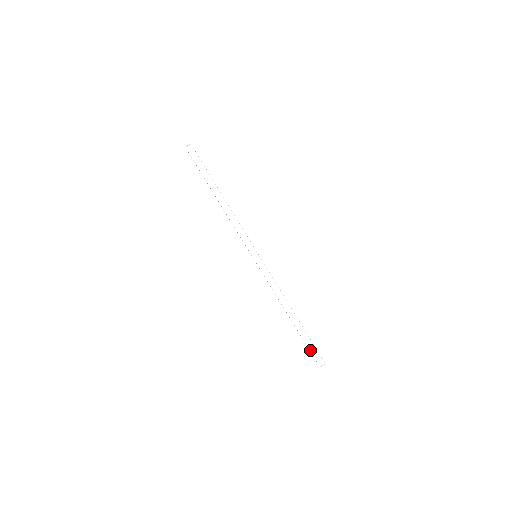
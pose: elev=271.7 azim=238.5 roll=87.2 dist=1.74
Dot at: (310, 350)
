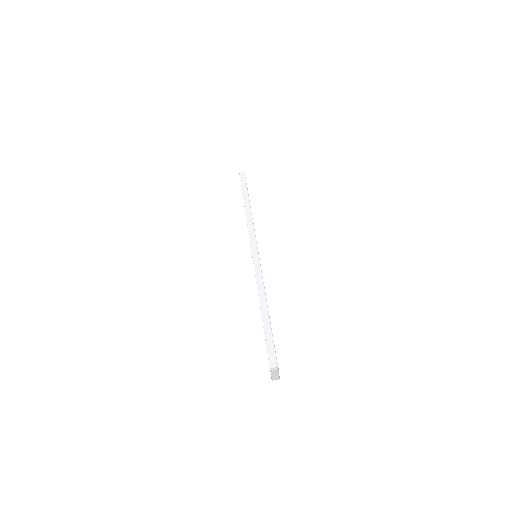
Dot at: (267, 347)
